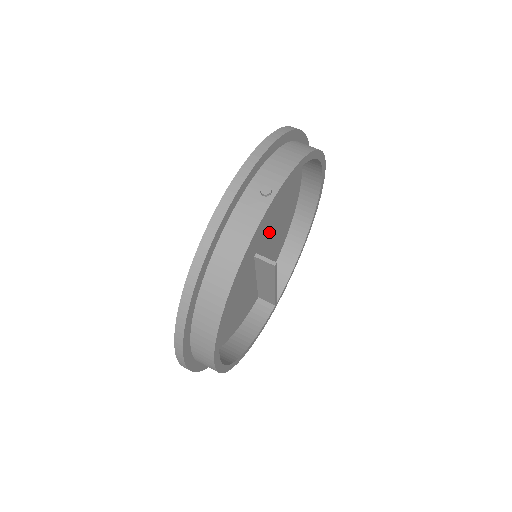
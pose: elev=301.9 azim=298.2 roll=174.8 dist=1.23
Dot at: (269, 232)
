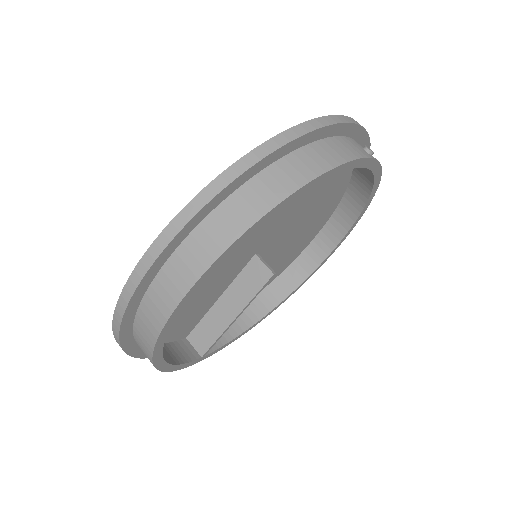
Dot at: (271, 253)
